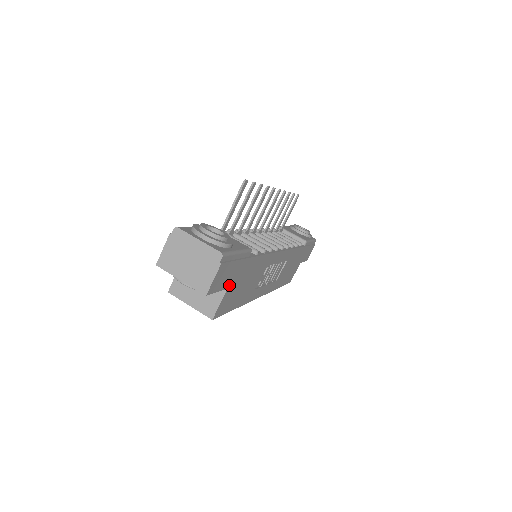
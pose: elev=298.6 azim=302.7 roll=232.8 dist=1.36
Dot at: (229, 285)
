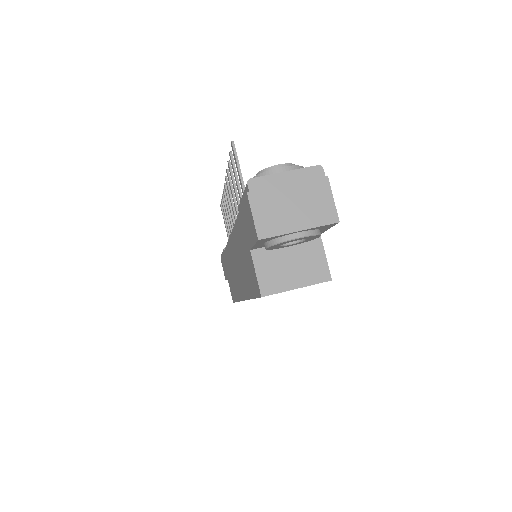
Dot at: occluded
